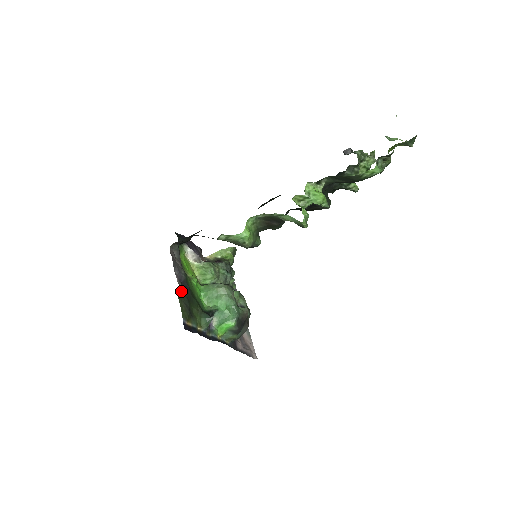
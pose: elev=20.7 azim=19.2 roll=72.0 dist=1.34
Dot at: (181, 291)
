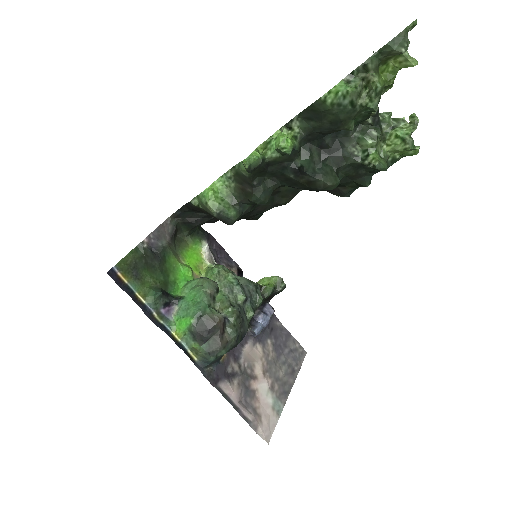
Dot at: (143, 252)
